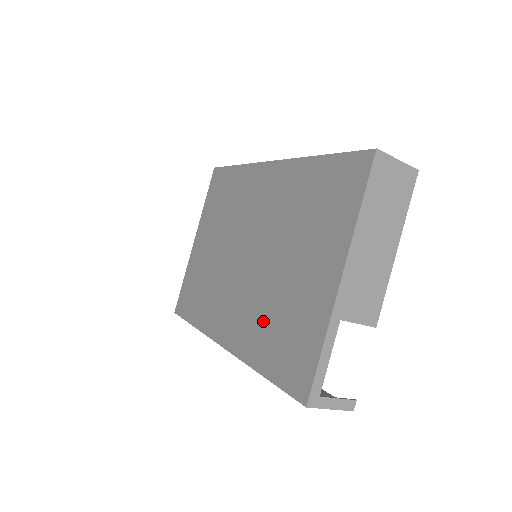
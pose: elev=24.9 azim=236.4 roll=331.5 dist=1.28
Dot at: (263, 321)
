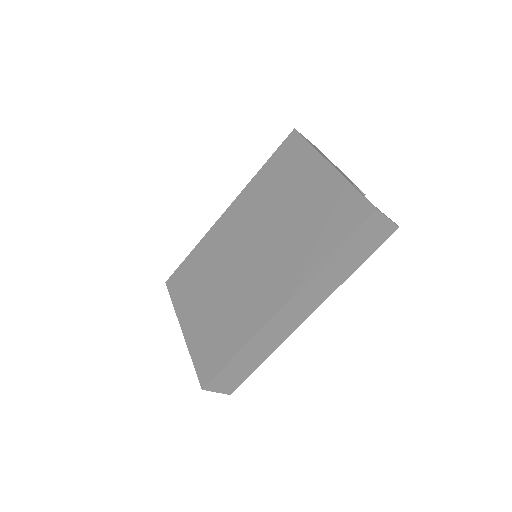
Dot at: (302, 244)
